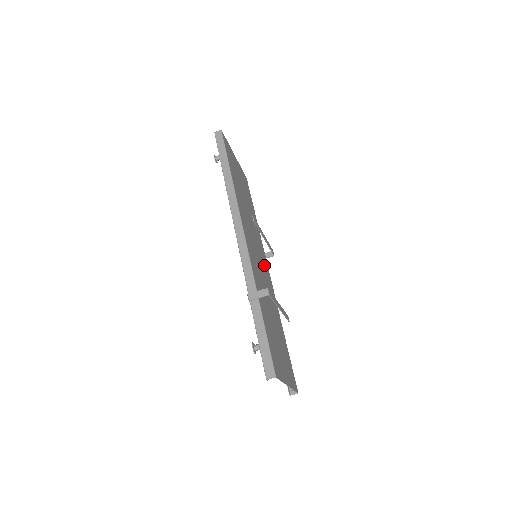
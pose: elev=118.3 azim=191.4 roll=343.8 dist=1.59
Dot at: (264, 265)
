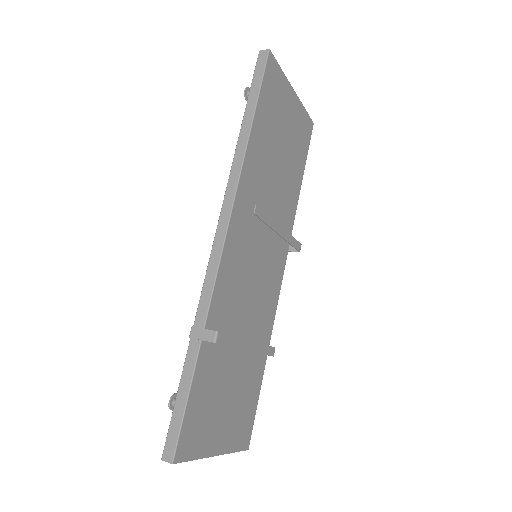
Dot at: (272, 266)
